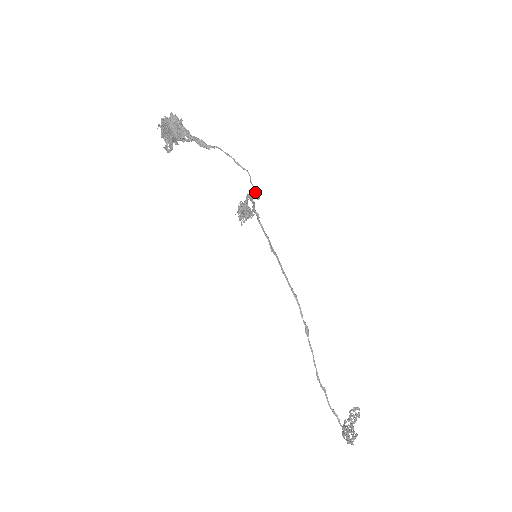
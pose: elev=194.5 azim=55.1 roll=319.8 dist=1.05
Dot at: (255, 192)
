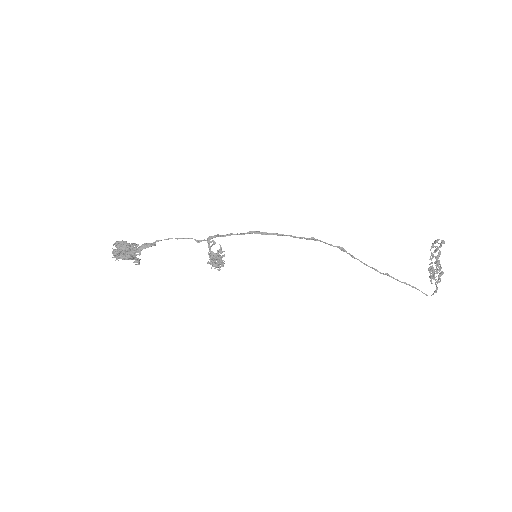
Dot at: occluded
